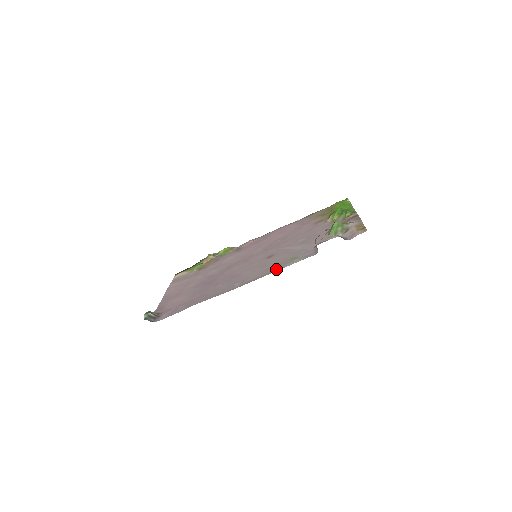
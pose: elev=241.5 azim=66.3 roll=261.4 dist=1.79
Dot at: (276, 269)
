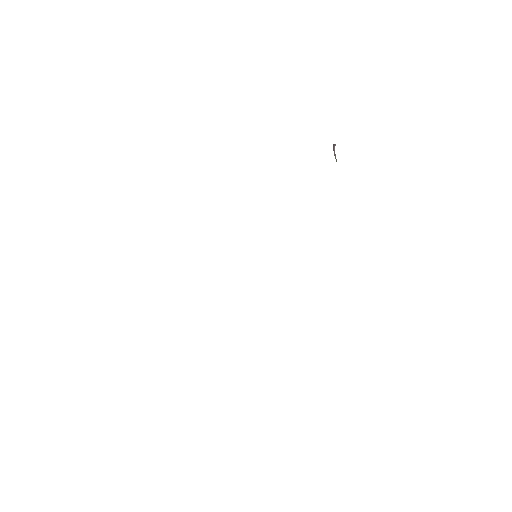
Dot at: occluded
